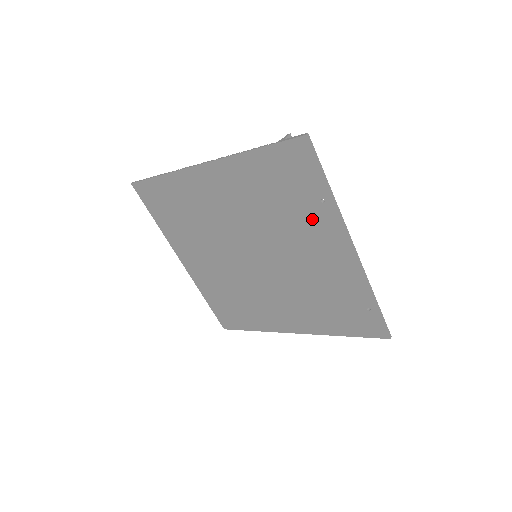
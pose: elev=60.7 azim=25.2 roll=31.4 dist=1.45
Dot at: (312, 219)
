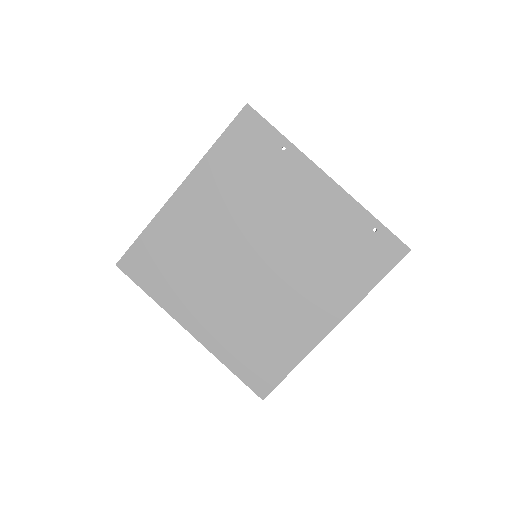
Dot at: (284, 172)
